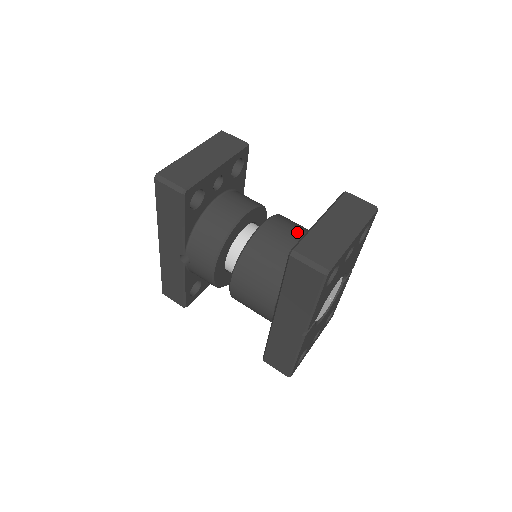
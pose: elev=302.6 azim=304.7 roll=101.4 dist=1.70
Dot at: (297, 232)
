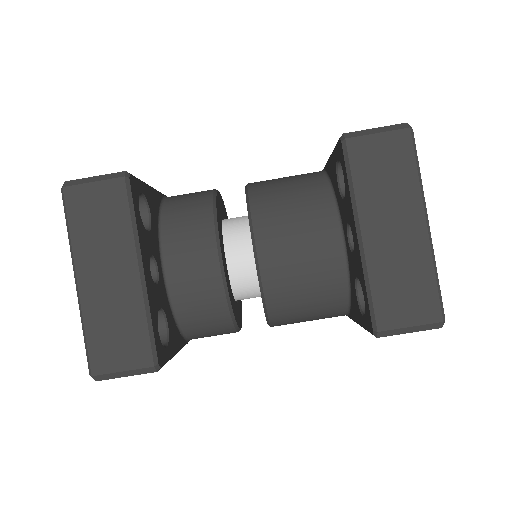
Dot at: (306, 226)
